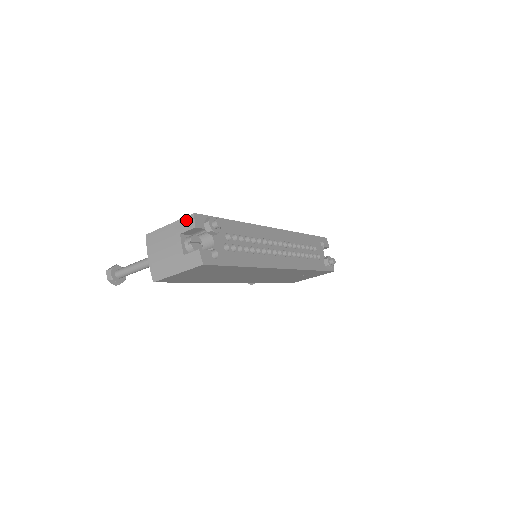
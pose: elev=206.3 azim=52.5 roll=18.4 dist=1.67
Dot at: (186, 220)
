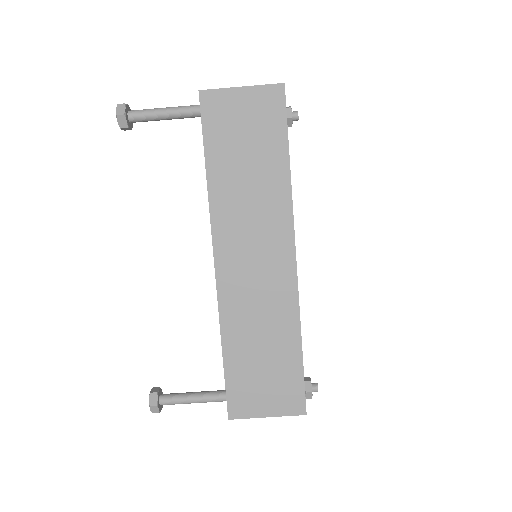
Dot at: occluded
